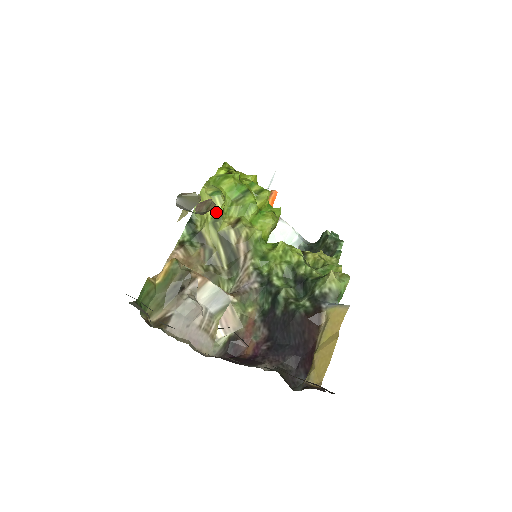
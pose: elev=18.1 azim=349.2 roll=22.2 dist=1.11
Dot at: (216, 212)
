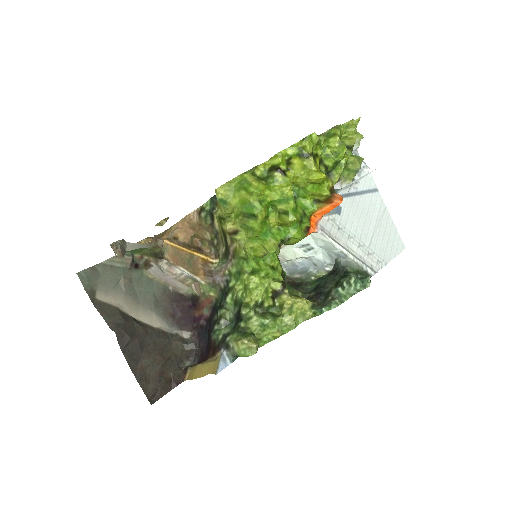
Dot at: (222, 214)
